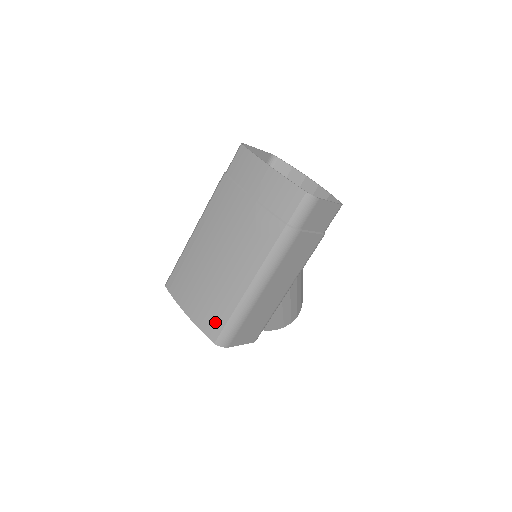
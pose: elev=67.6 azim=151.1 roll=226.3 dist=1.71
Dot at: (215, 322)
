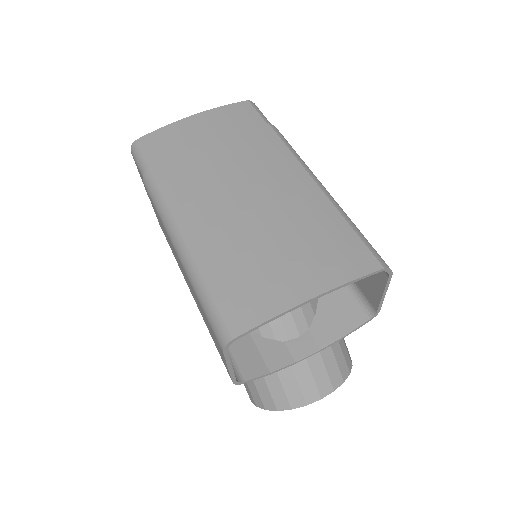
Dot at: (349, 249)
